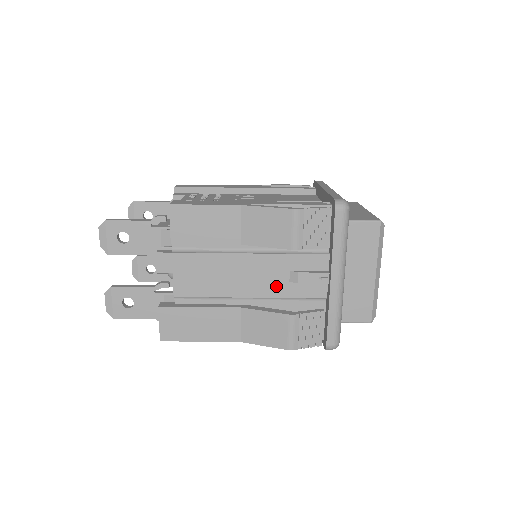
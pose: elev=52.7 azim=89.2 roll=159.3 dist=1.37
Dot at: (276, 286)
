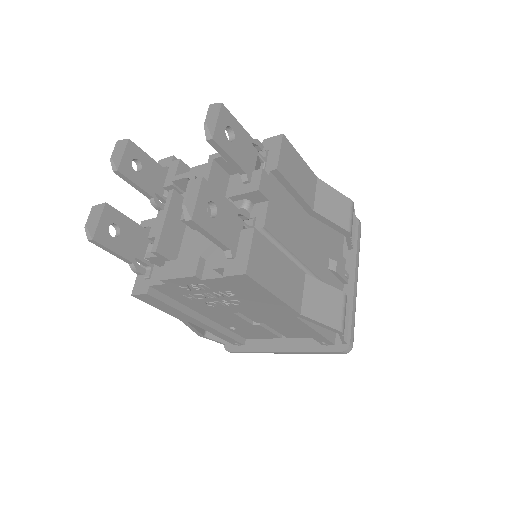
Dot at: (322, 267)
